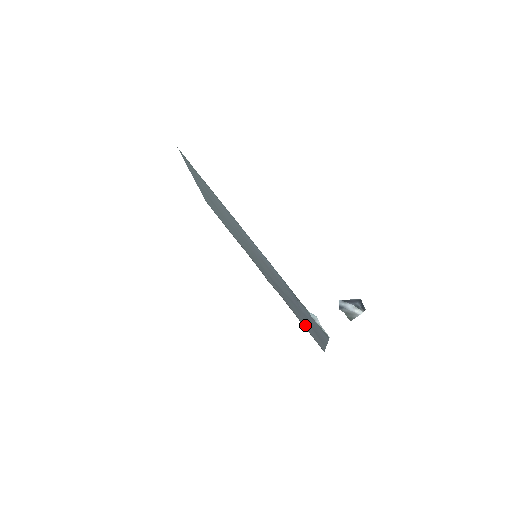
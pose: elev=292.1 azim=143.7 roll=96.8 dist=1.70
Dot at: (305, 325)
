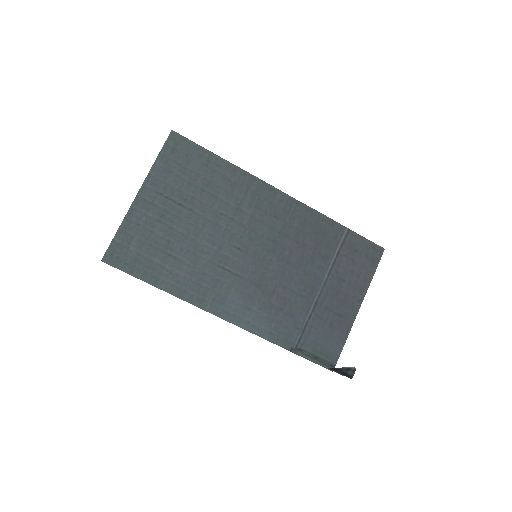
Dot at: (348, 253)
